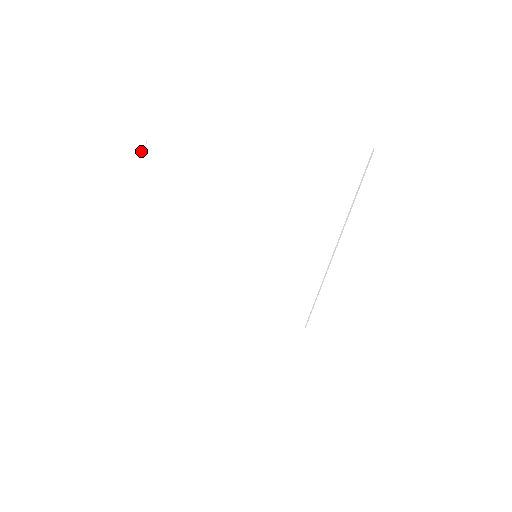
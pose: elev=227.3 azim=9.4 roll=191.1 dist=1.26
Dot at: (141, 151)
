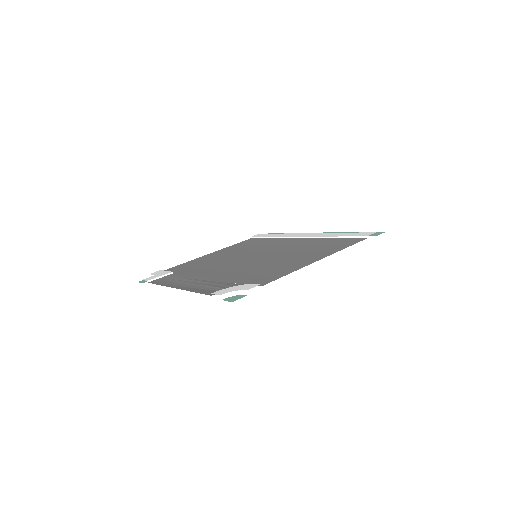
Dot at: (238, 292)
